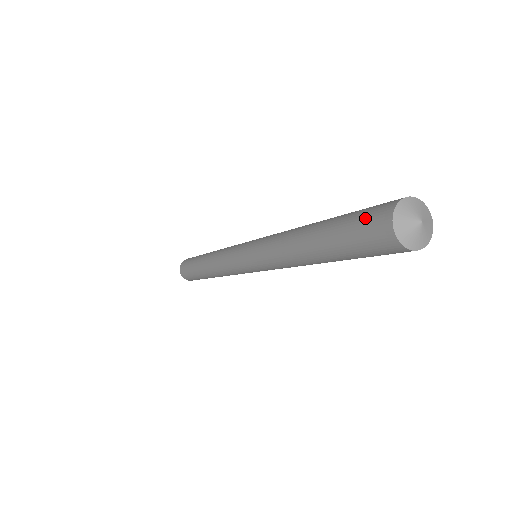
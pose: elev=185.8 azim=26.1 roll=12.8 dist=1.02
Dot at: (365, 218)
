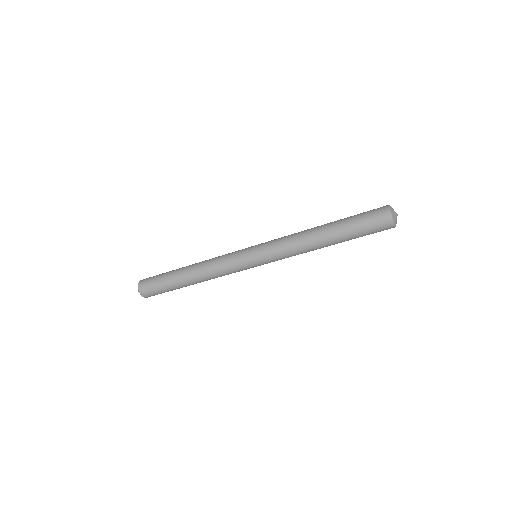
Dot at: (372, 215)
